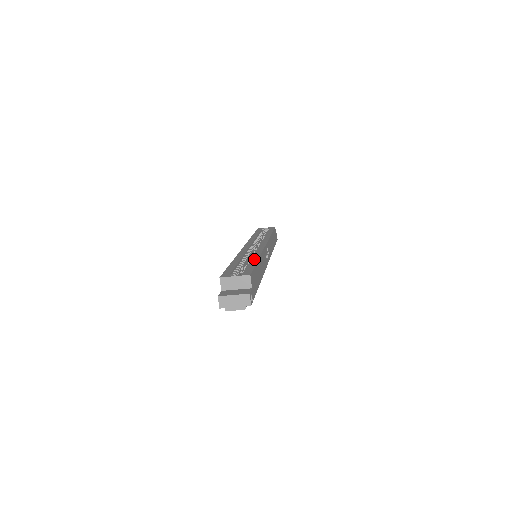
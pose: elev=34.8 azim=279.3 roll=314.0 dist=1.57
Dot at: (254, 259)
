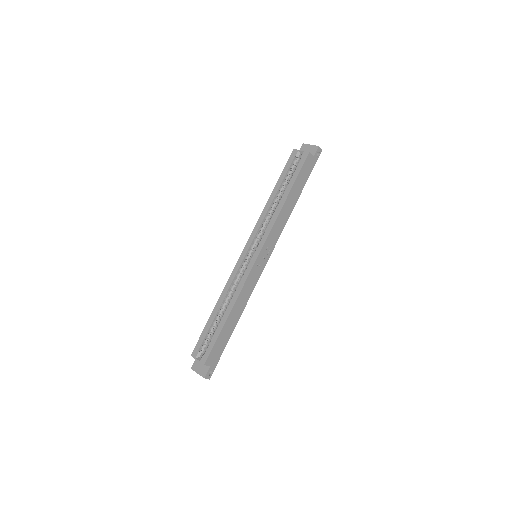
Dot at: (225, 316)
